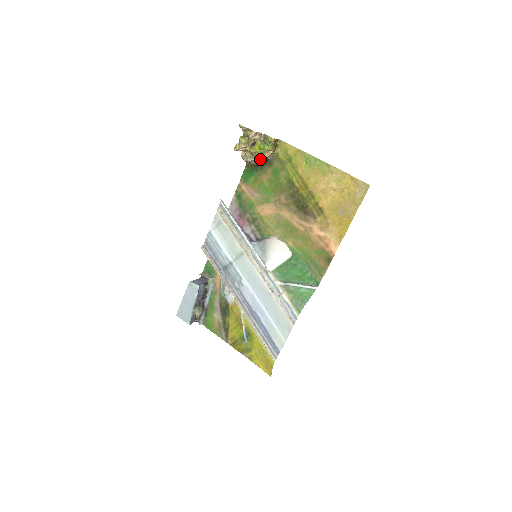
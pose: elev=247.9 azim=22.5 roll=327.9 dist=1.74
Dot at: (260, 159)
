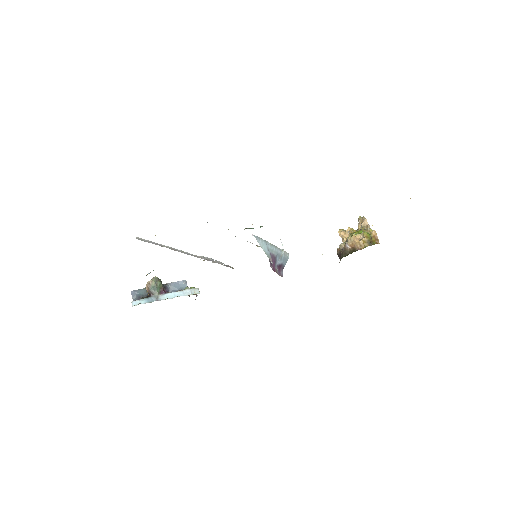
Dot at: (350, 239)
